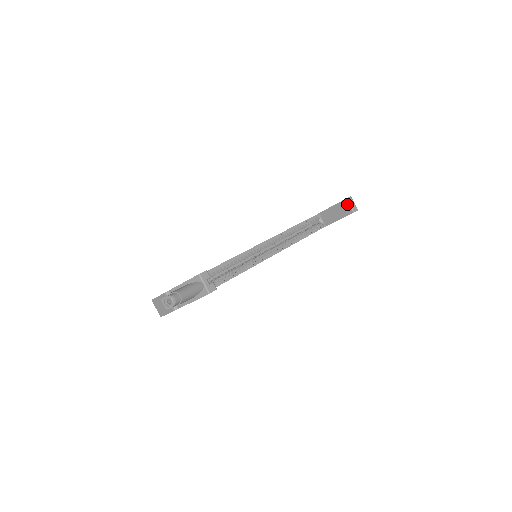
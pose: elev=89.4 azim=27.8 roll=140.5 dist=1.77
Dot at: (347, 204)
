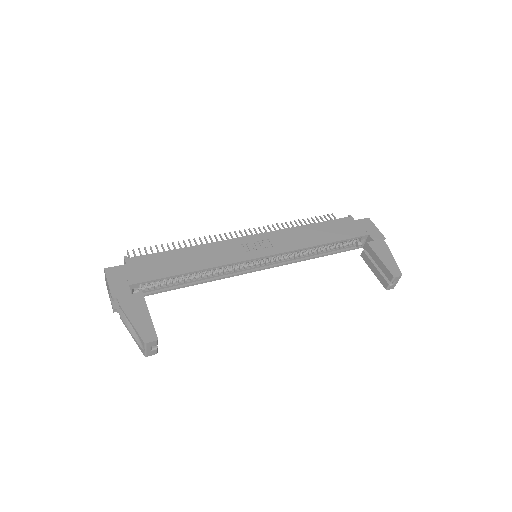
Dot at: (390, 279)
